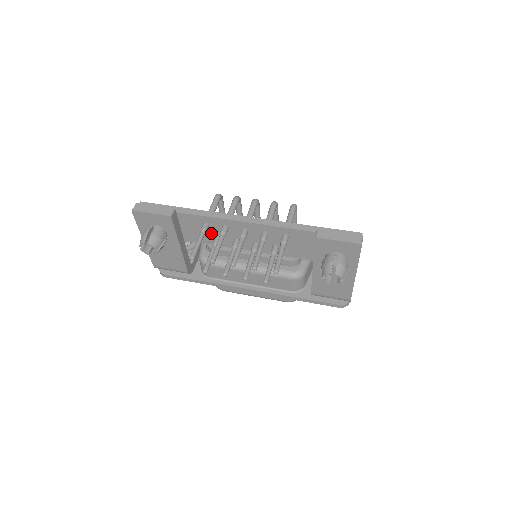
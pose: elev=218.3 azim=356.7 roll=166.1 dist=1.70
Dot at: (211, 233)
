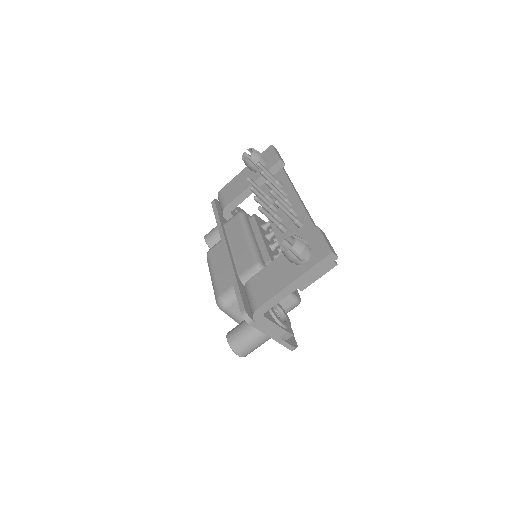
Dot at: occluded
